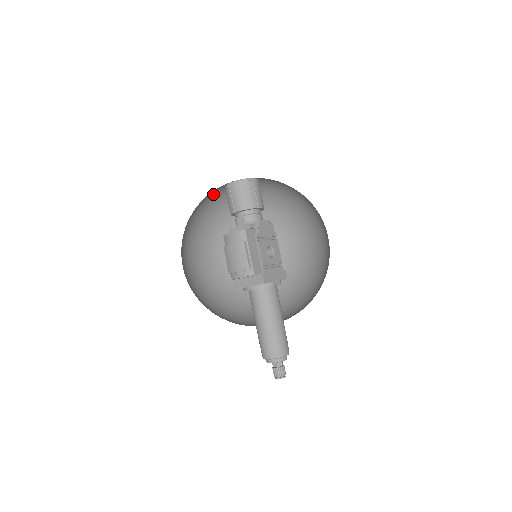
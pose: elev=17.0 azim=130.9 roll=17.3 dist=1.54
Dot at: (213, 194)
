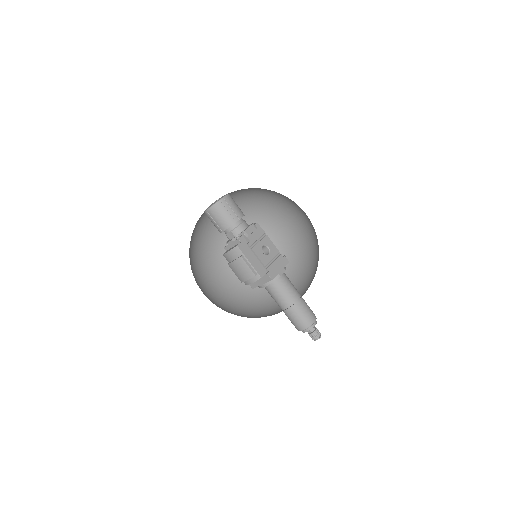
Dot at: (198, 221)
